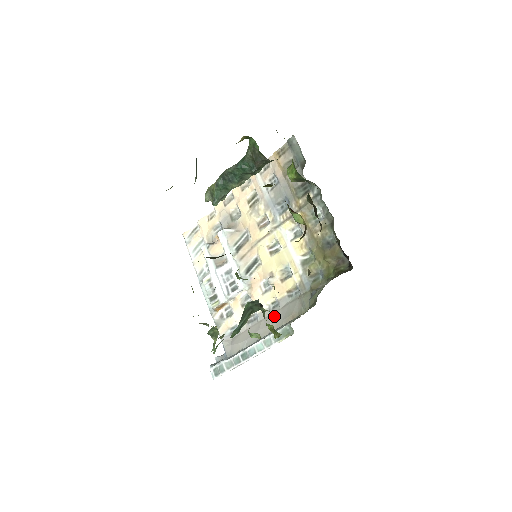
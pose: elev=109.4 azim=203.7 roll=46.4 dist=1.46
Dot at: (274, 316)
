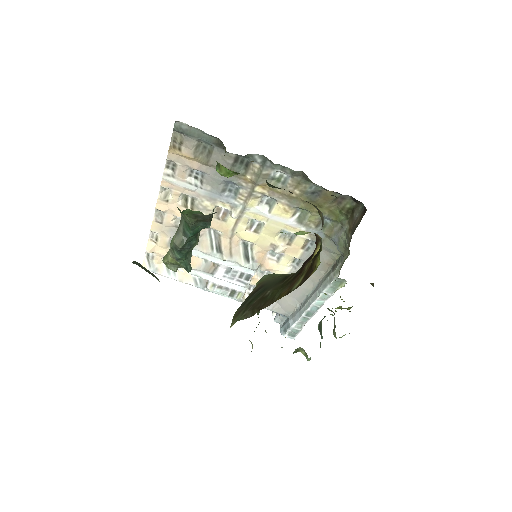
Dot at: occluded
